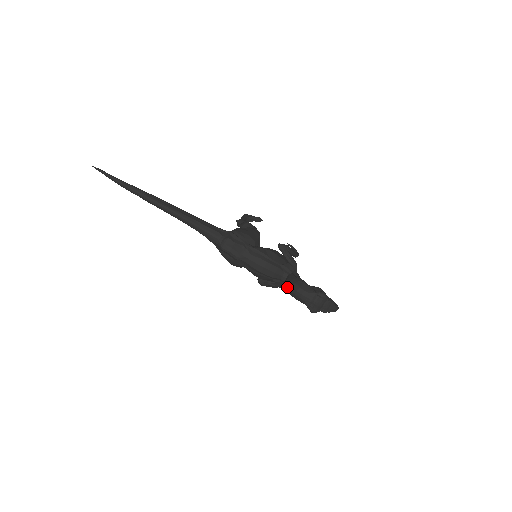
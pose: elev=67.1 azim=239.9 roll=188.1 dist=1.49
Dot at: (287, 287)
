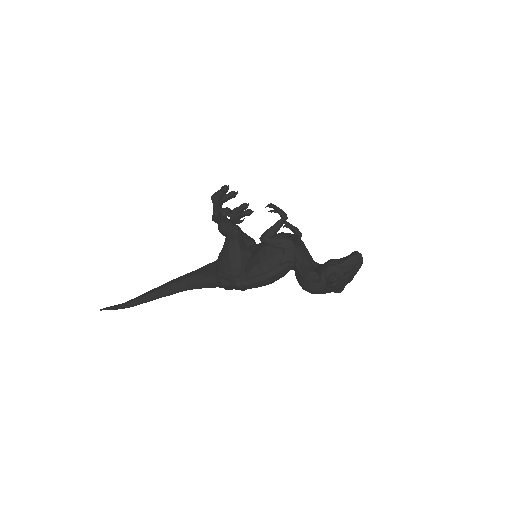
Dot at: occluded
